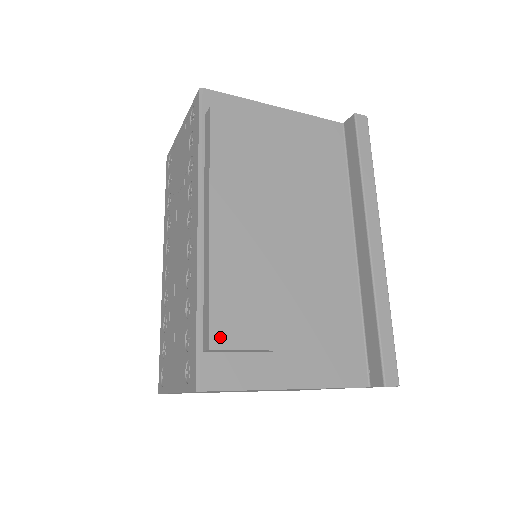
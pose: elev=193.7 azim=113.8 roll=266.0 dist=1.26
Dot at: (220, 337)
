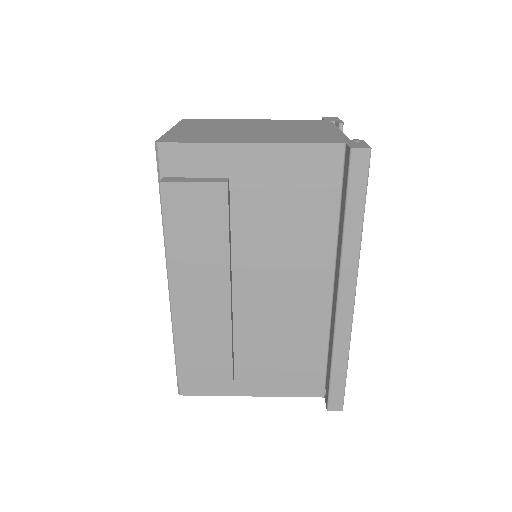
Dot at: (186, 376)
